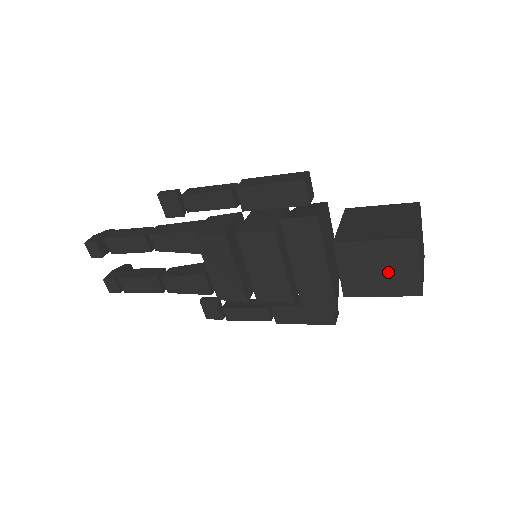
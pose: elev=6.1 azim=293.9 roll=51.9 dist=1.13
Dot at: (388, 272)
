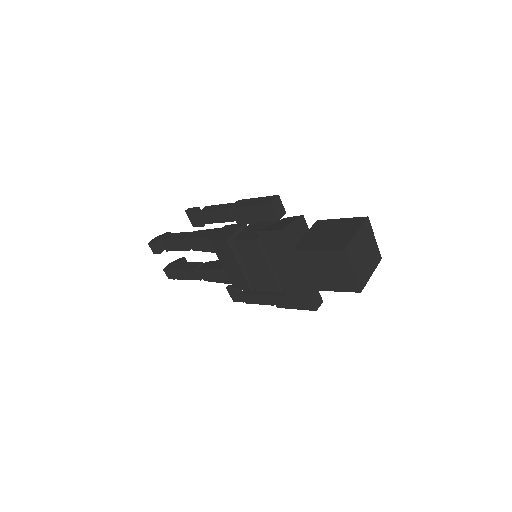
Dot at: (333, 273)
